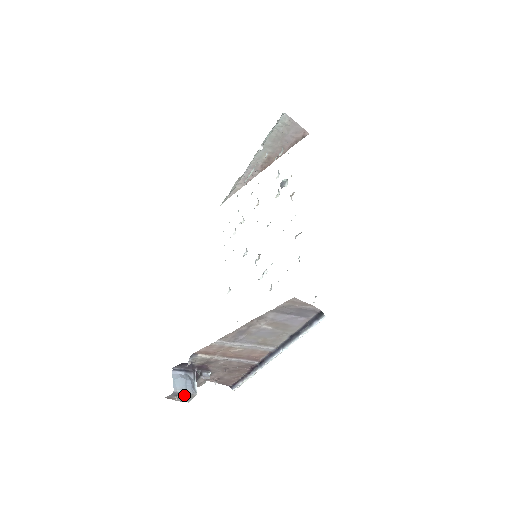
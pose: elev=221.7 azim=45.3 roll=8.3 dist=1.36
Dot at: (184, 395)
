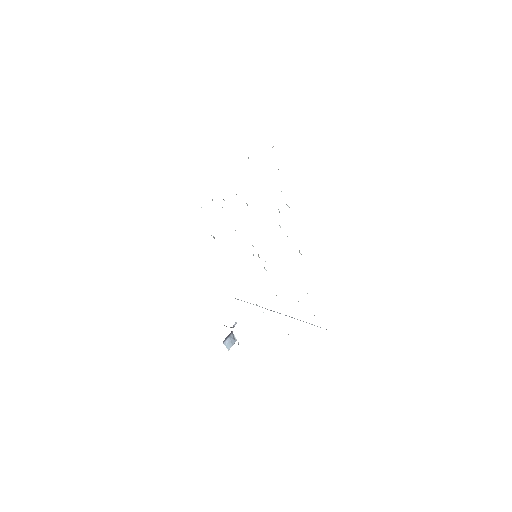
Dot at: occluded
